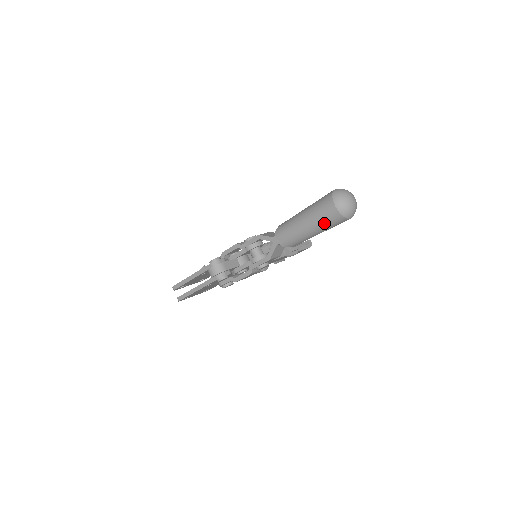
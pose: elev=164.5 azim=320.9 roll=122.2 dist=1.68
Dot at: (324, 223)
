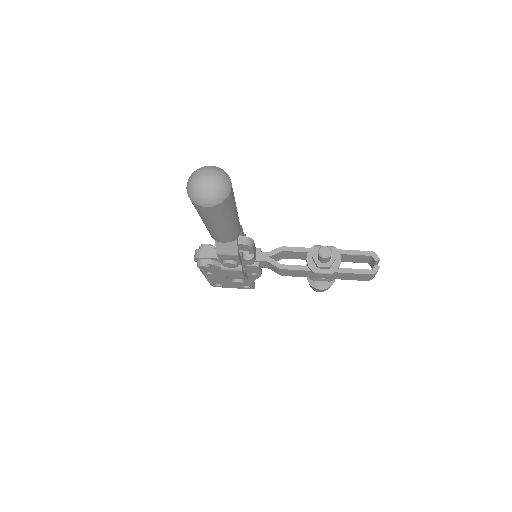
Dot at: (196, 209)
